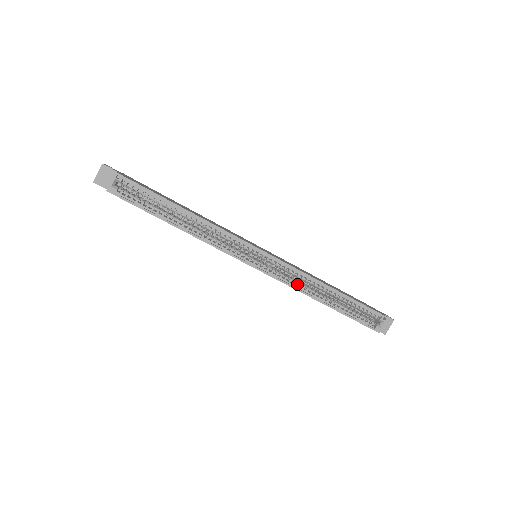
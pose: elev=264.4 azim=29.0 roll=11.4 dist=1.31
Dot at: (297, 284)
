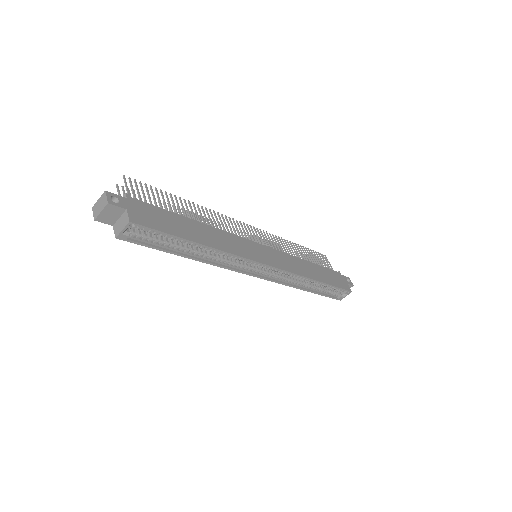
Dot at: (288, 280)
